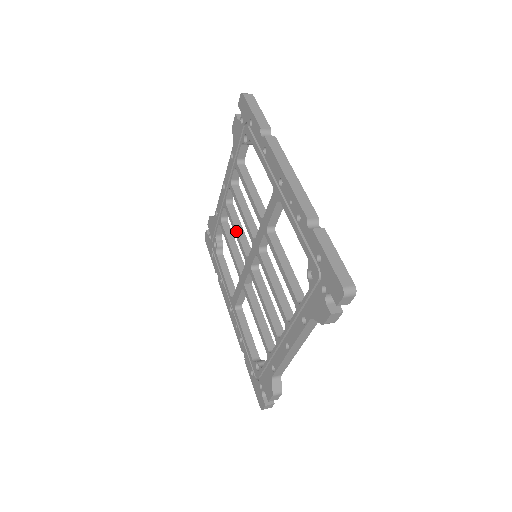
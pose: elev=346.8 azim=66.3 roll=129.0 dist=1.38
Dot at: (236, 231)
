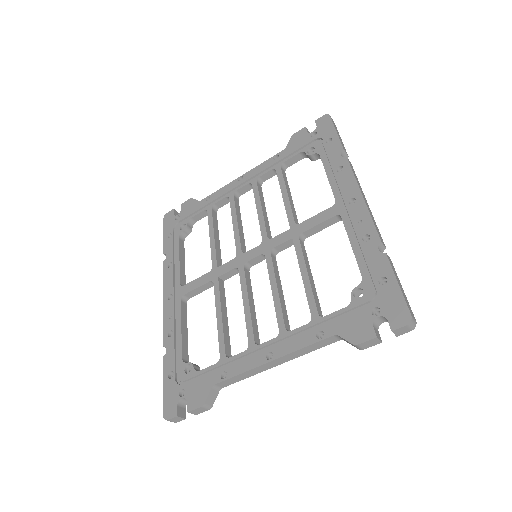
Dot at: (238, 223)
